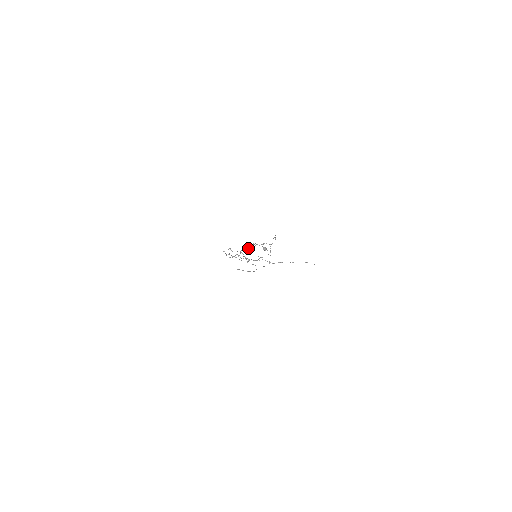
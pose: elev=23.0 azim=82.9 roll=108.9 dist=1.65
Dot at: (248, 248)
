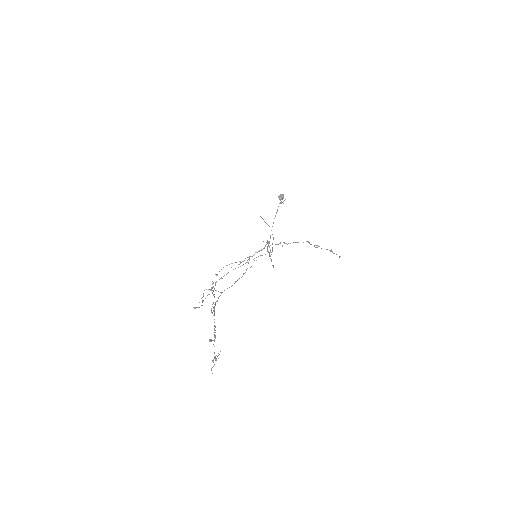
Dot at: occluded
